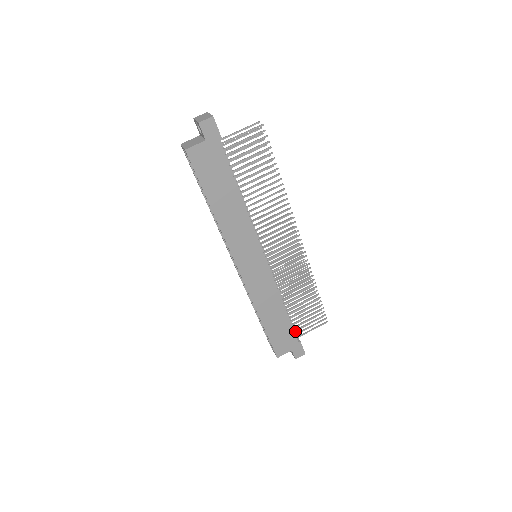
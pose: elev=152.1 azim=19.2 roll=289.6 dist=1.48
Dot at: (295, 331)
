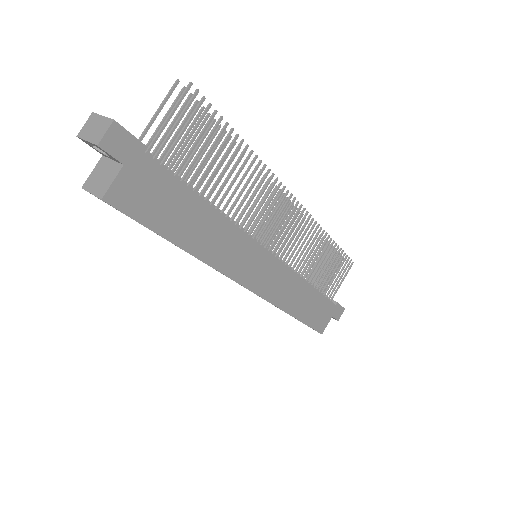
Dot at: (327, 296)
